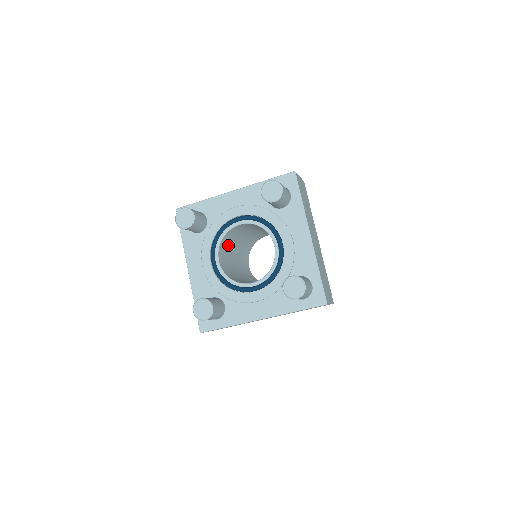
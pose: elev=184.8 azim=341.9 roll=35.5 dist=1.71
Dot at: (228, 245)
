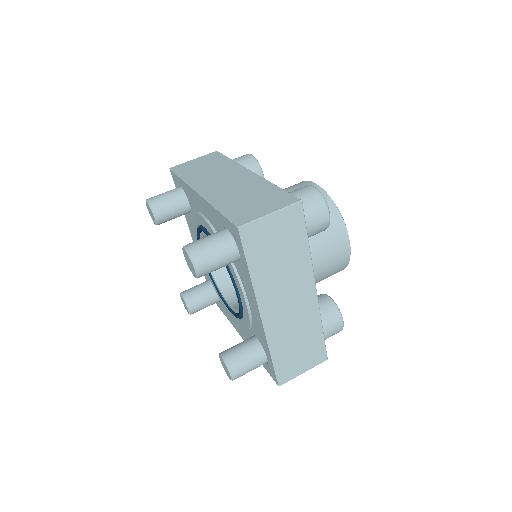
Dot at: occluded
